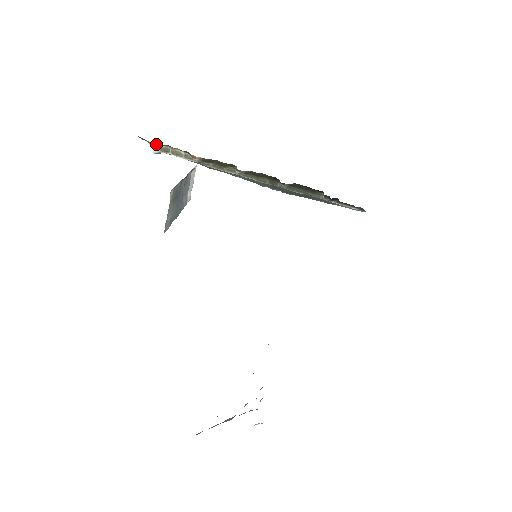
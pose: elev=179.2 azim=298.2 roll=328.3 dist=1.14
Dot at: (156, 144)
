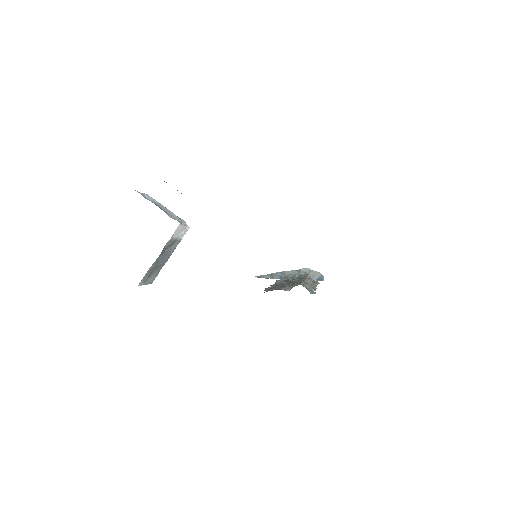
Dot at: occluded
